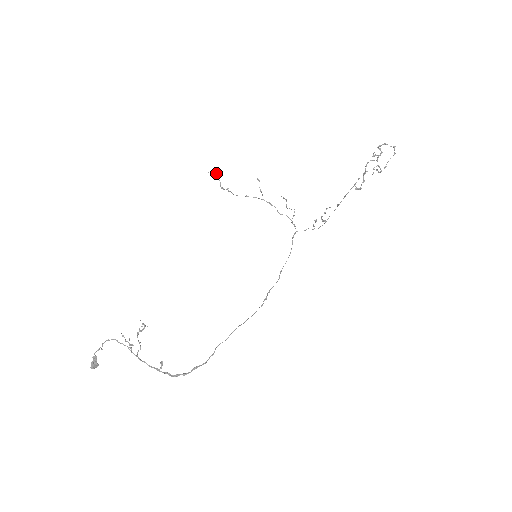
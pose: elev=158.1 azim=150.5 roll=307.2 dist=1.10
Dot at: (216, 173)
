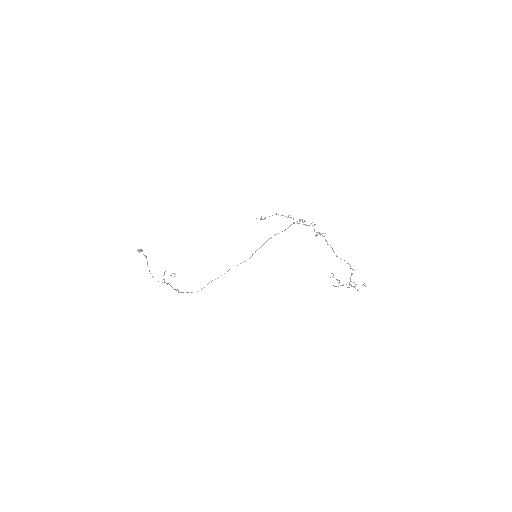
Dot at: (261, 218)
